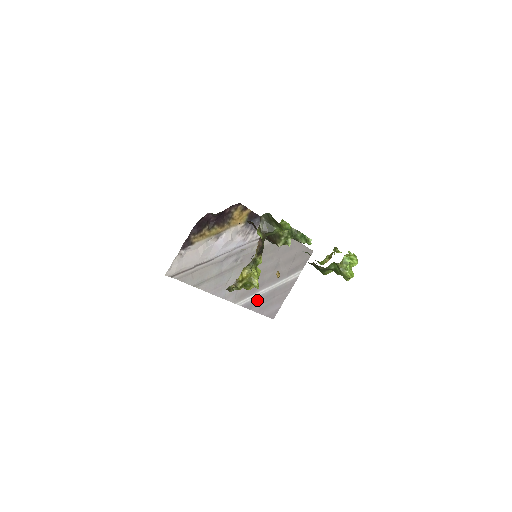
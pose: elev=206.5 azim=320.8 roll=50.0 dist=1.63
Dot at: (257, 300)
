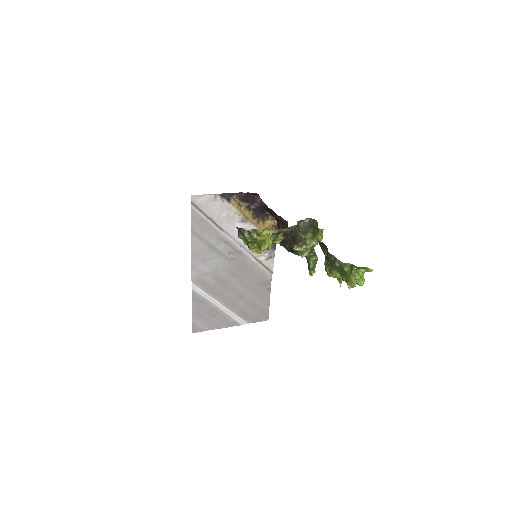
Dot at: (203, 302)
